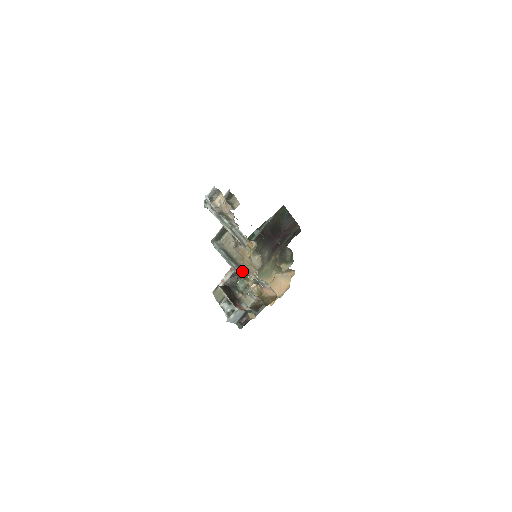
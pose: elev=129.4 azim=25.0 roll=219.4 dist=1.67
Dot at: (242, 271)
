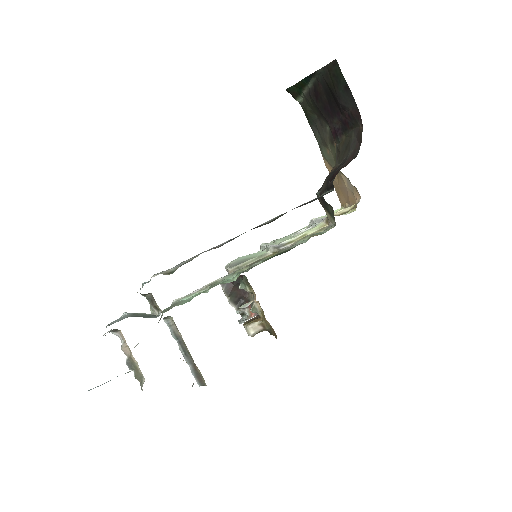
Dot at: (197, 377)
